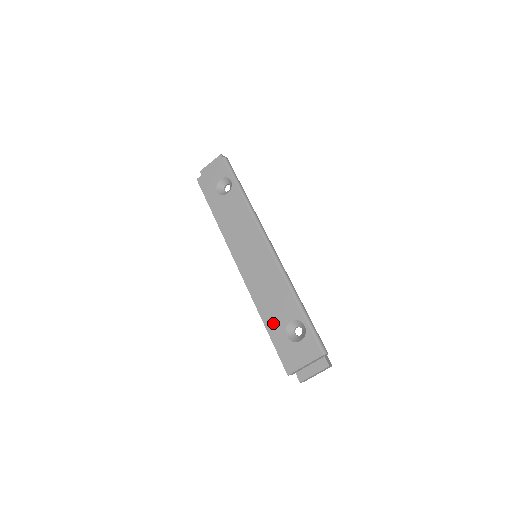
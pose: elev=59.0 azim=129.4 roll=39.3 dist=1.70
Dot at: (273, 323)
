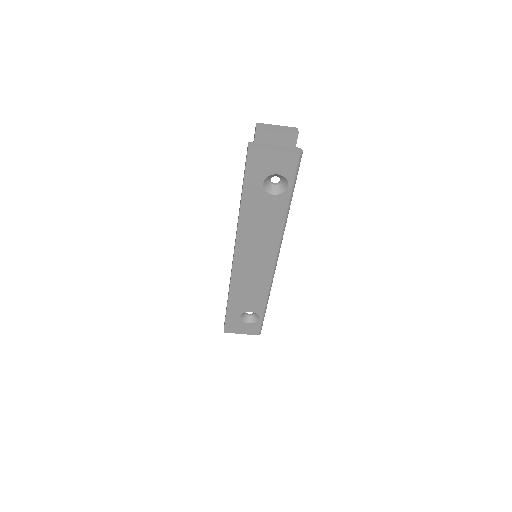
Dot at: (236, 306)
